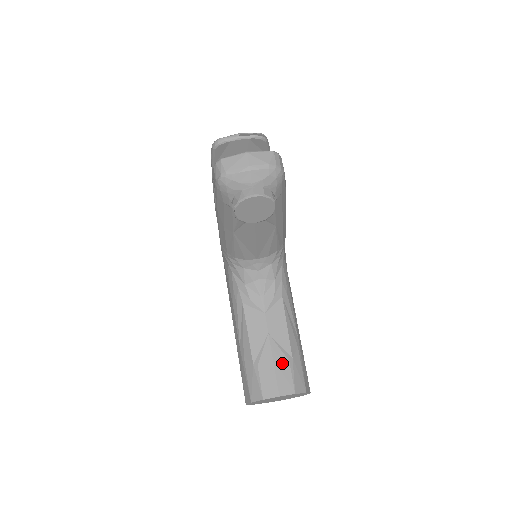
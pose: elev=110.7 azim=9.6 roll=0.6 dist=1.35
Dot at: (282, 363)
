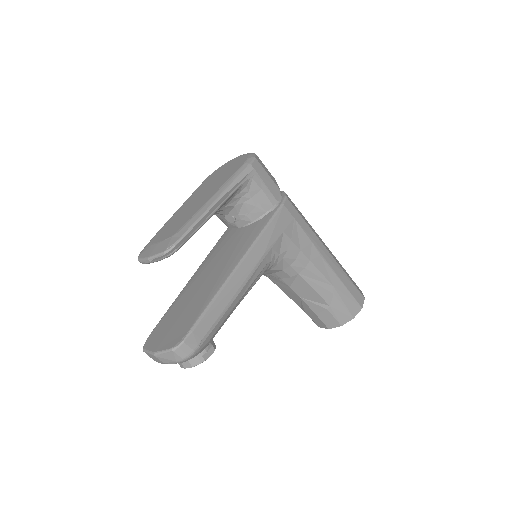
Dot at: (322, 312)
